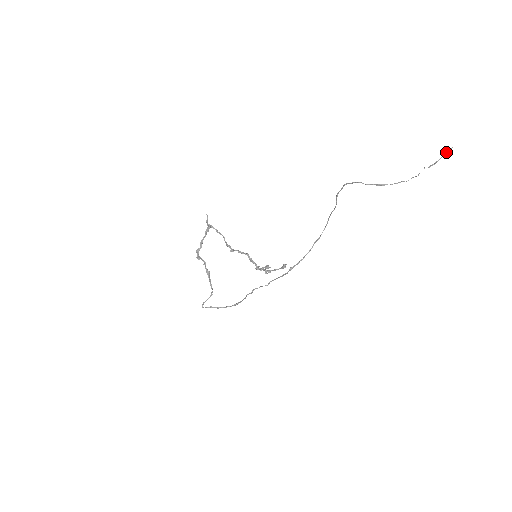
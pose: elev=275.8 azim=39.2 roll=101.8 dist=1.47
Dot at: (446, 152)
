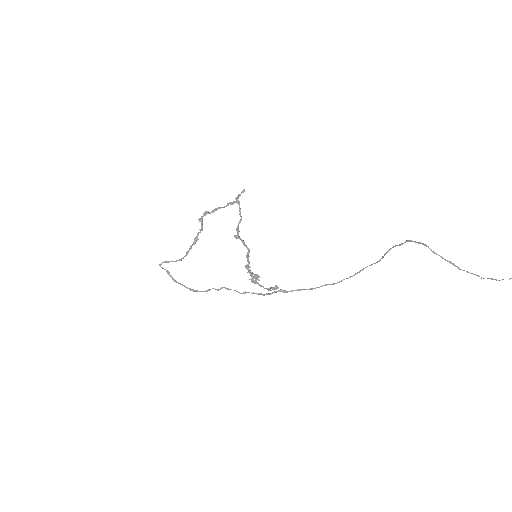
Dot at: out of frame
